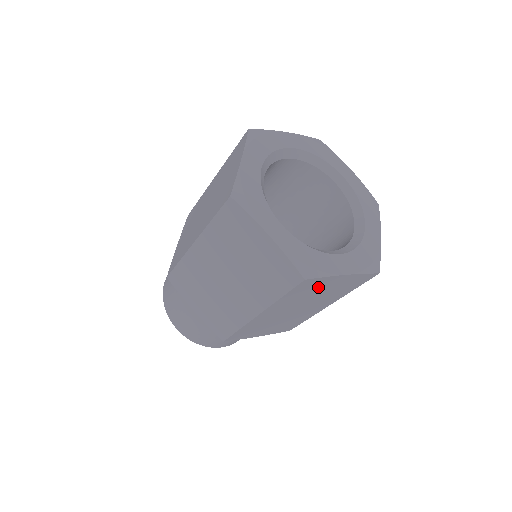
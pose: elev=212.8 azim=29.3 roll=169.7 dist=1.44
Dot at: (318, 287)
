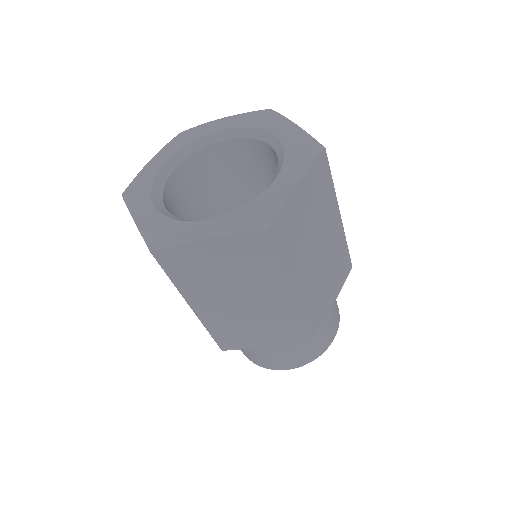
Dot at: (199, 262)
